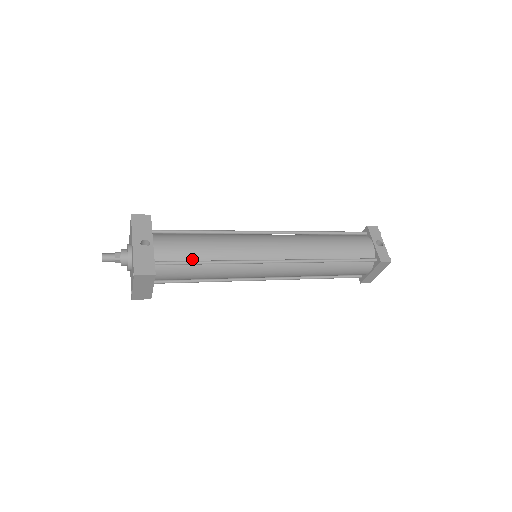
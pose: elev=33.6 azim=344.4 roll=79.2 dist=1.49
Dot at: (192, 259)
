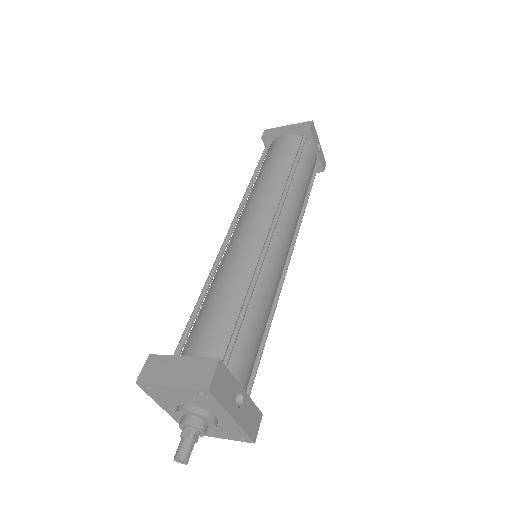
Dot at: occluded
